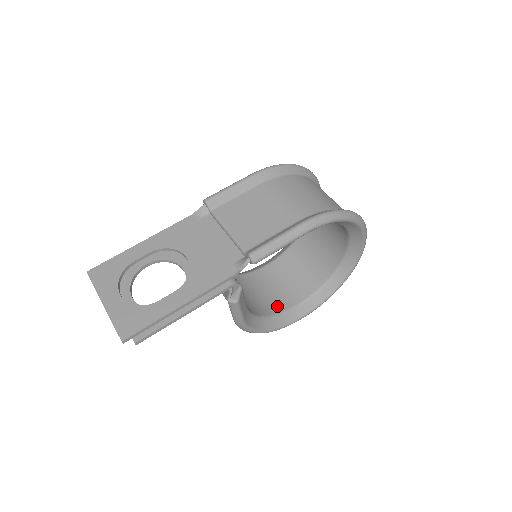
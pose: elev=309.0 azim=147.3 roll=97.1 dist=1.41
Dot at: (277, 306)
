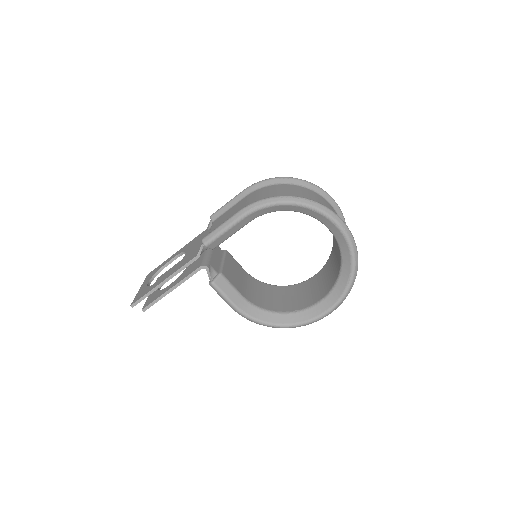
Dot at: (296, 306)
